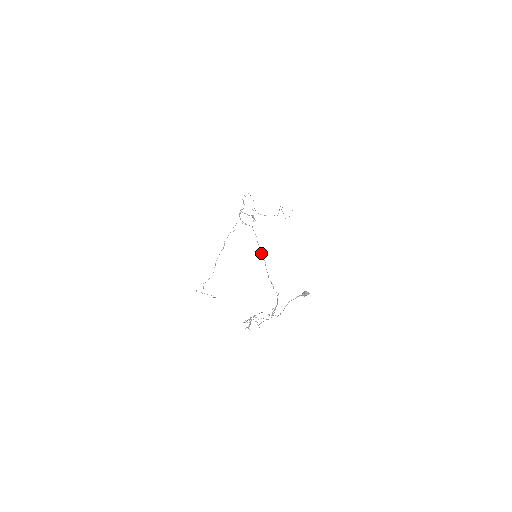
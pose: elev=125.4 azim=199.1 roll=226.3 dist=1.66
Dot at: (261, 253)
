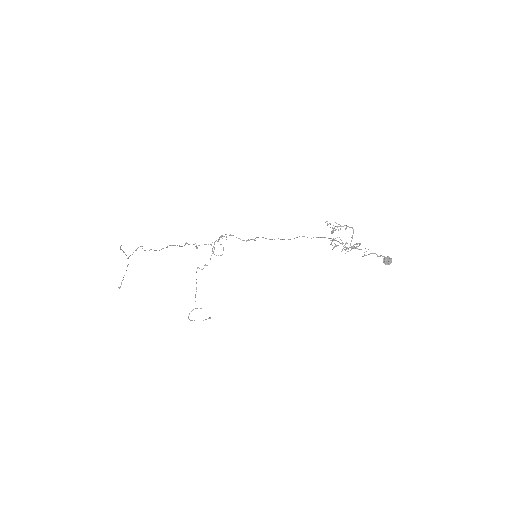
Dot at: (296, 237)
